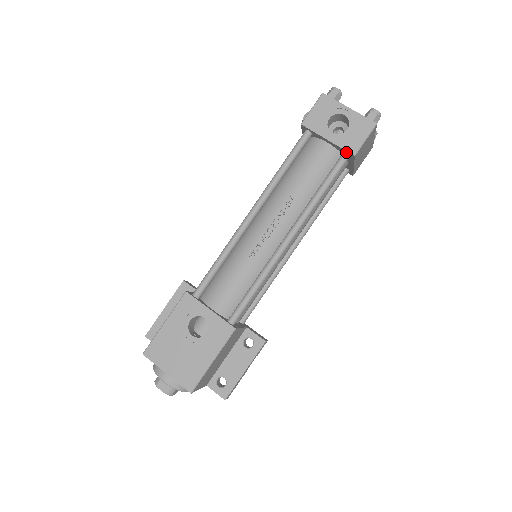
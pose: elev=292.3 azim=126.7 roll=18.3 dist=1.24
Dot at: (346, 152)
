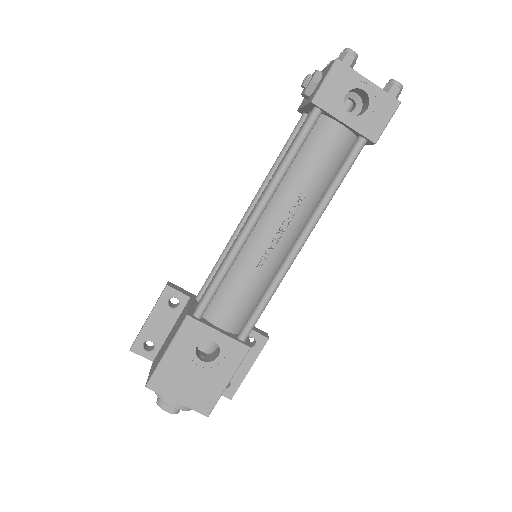
Dot at: (365, 138)
